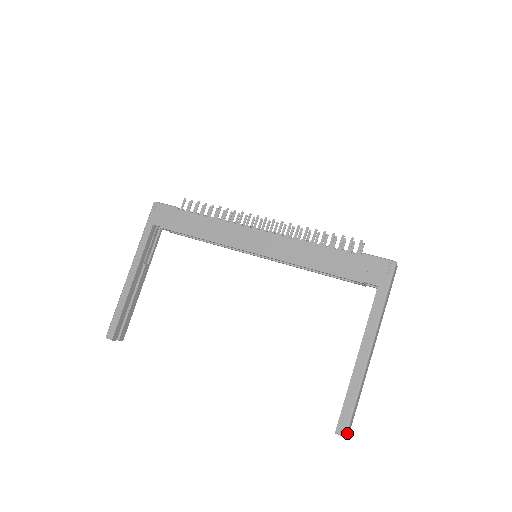
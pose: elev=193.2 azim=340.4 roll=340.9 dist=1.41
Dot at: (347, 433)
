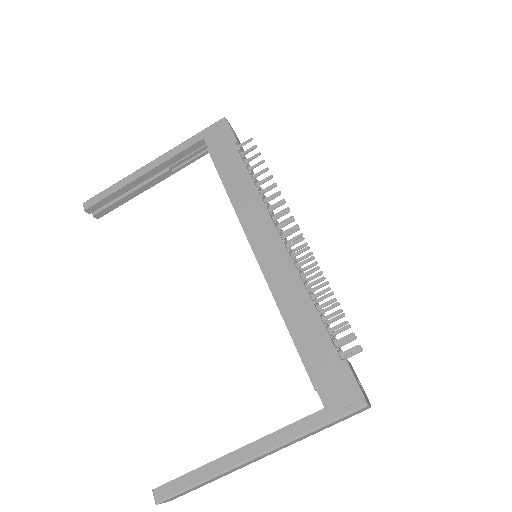
Dot at: (161, 502)
